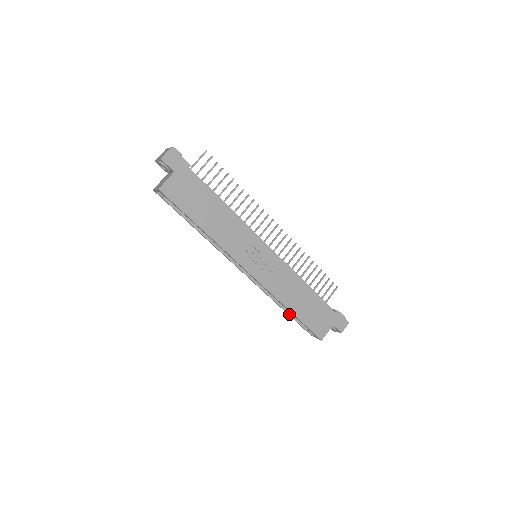
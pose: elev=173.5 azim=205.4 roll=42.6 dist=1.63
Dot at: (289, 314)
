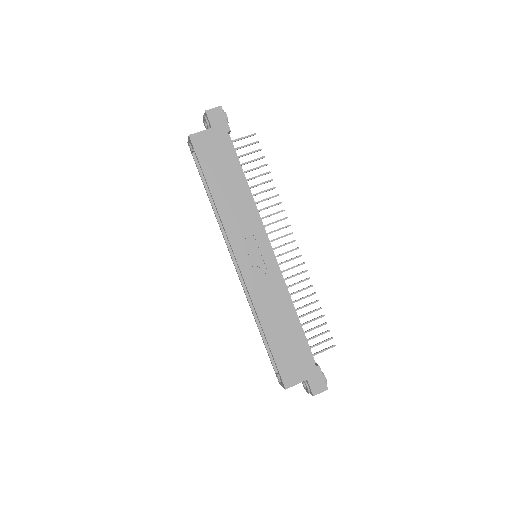
Dot at: (265, 342)
